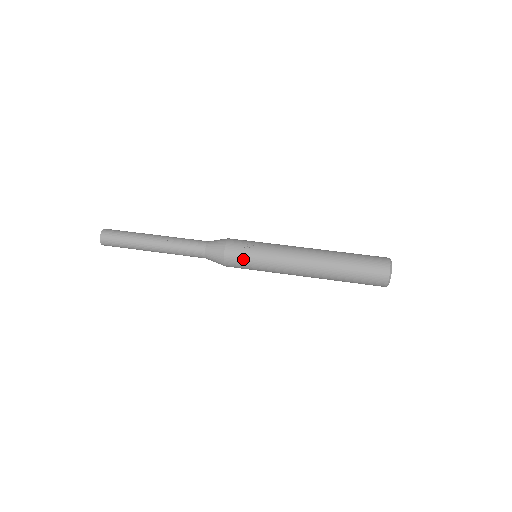
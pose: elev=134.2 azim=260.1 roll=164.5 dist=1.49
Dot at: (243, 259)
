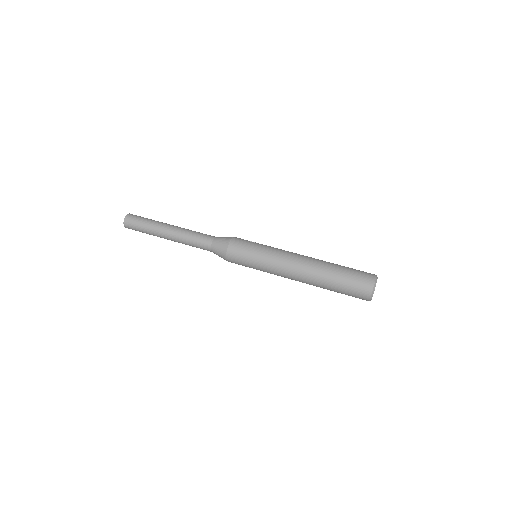
Dot at: (246, 246)
